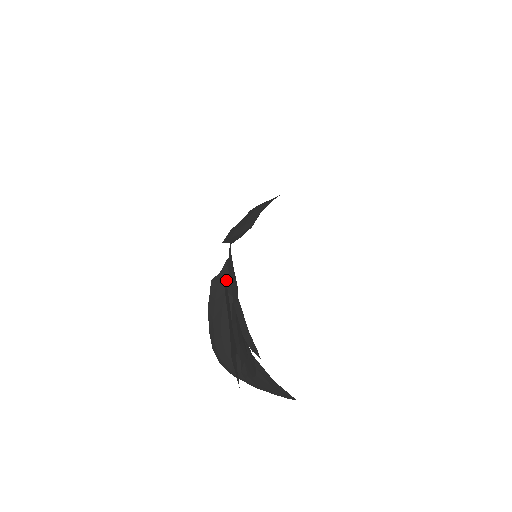
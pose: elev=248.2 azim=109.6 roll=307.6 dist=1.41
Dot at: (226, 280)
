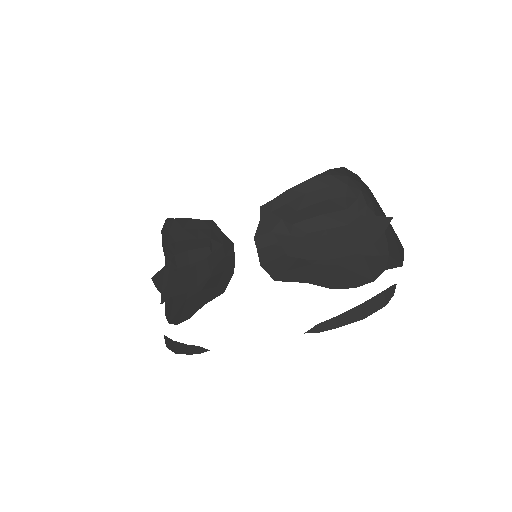
Dot at: (206, 277)
